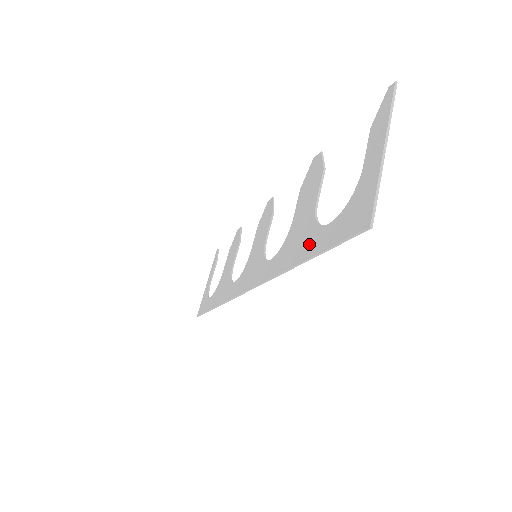
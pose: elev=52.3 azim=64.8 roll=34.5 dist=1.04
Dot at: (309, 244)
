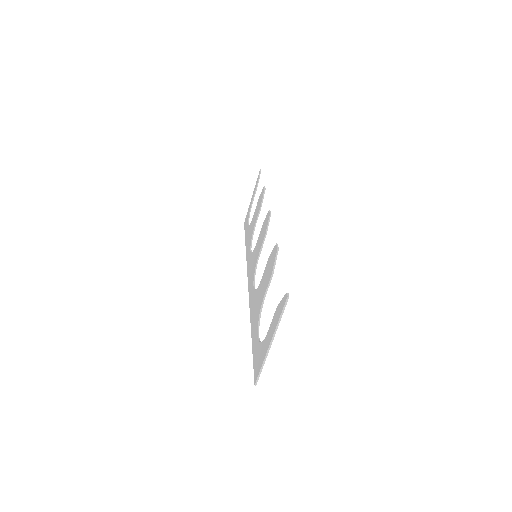
Dot at: (254, 327)
